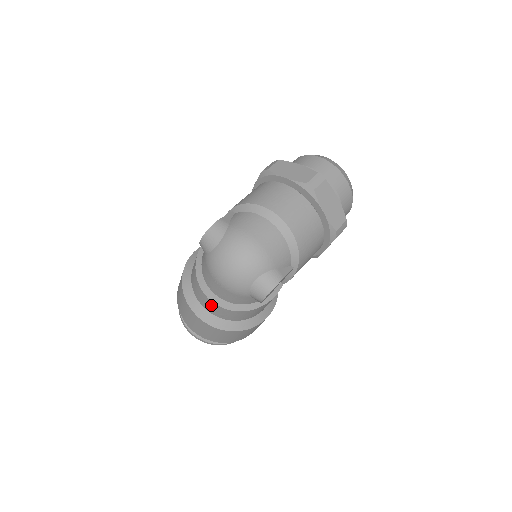
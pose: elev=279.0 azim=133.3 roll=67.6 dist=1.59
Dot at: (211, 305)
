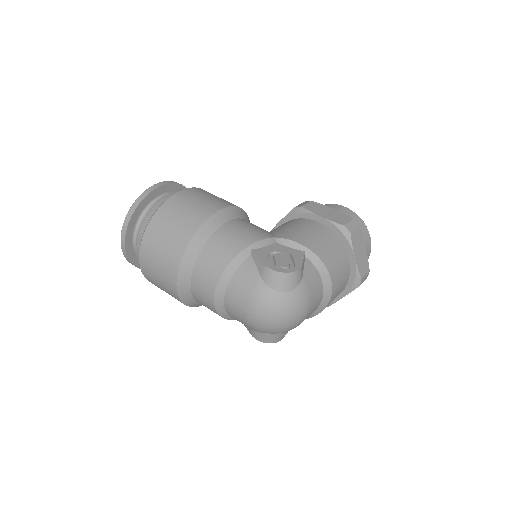
Dot at: (206, 296)
